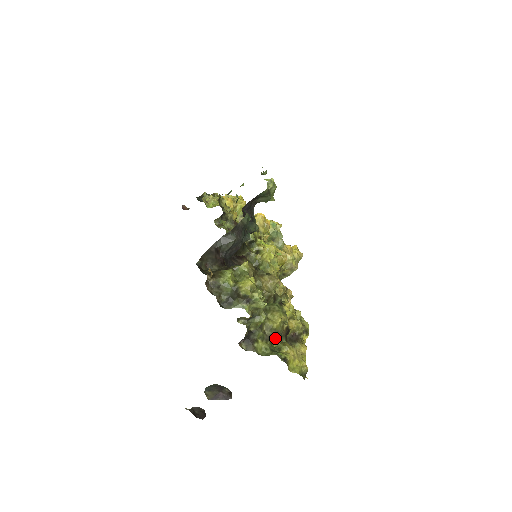
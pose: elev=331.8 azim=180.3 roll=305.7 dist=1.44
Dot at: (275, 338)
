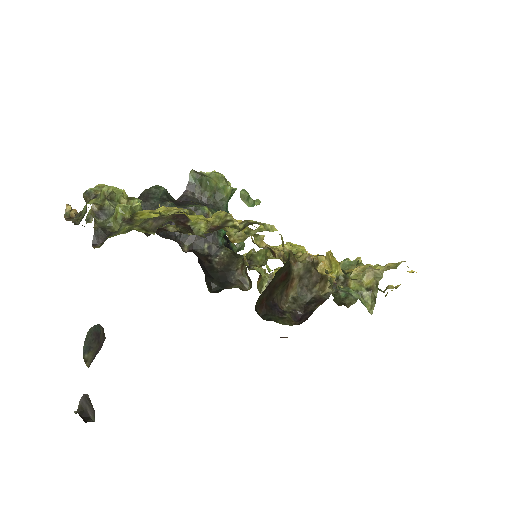
Dot at: (152, 224)
